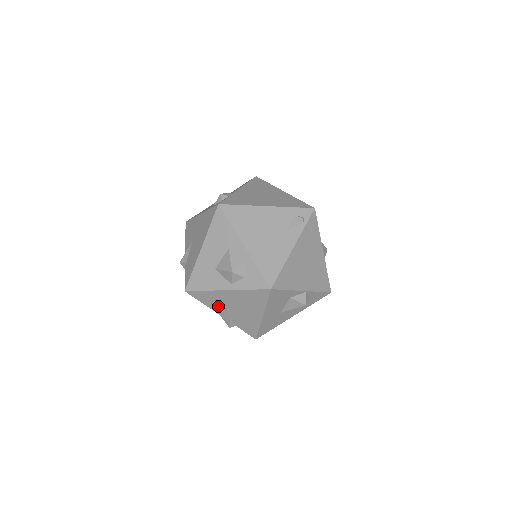
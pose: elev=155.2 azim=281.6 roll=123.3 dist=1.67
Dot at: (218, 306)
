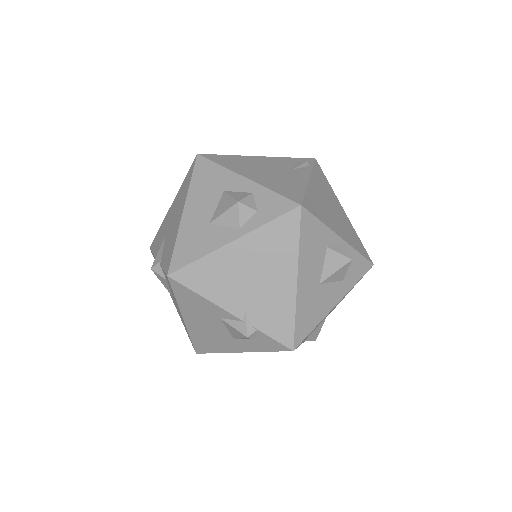
Dot at: (224, 289)
